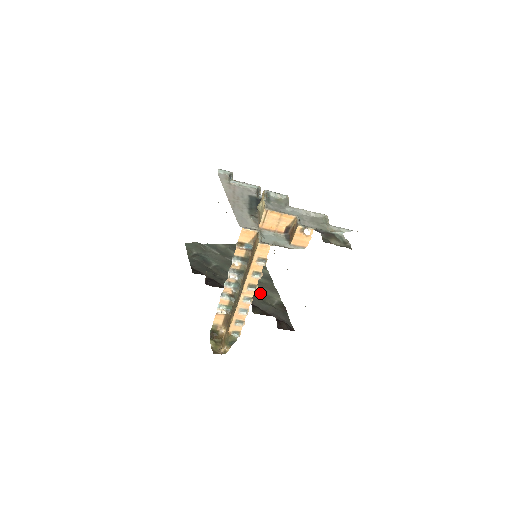
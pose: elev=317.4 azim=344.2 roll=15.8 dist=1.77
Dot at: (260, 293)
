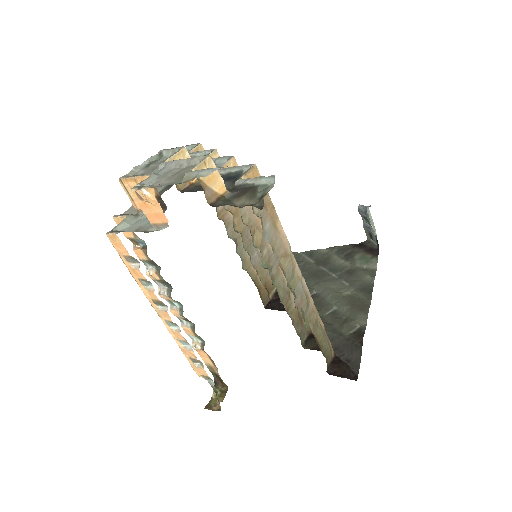
Dot at: (338, 315)
